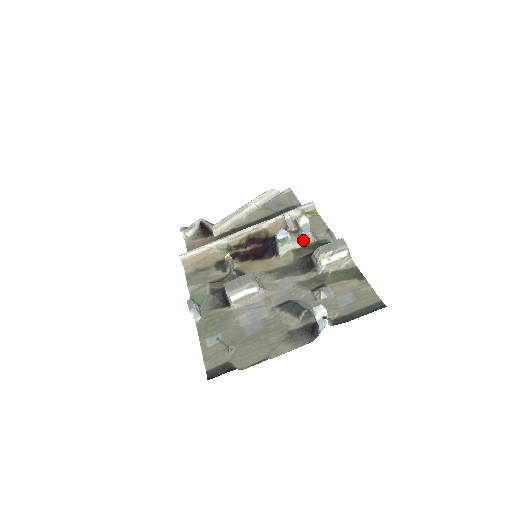
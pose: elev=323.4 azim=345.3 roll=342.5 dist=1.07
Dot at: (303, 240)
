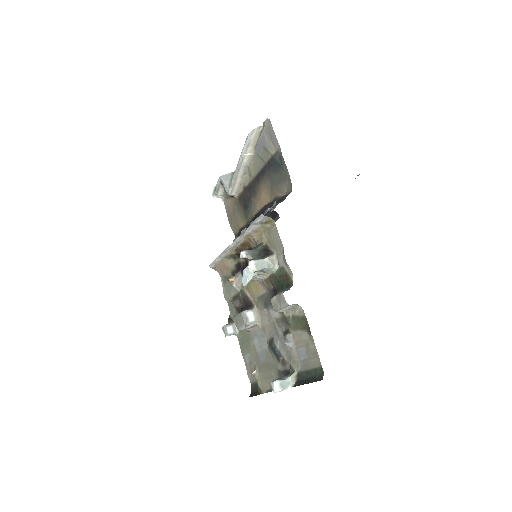
Dot at: (266, 272)
